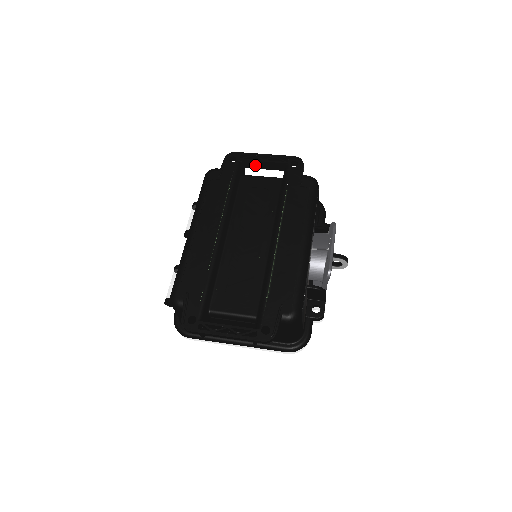
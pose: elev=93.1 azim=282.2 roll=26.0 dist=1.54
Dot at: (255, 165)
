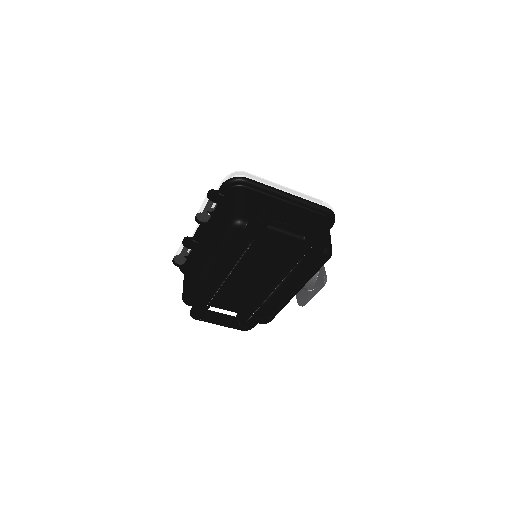
Dot at: (283, 225)
